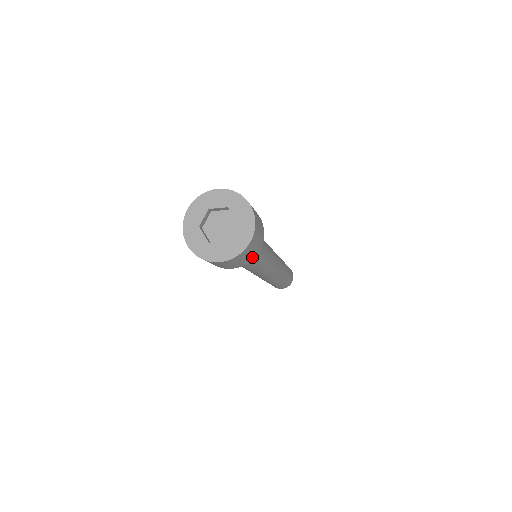
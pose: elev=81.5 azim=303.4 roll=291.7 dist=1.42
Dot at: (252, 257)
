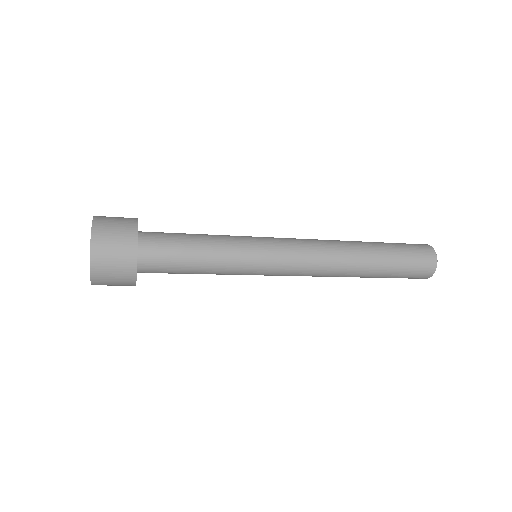
Dot at: (131, 268)
